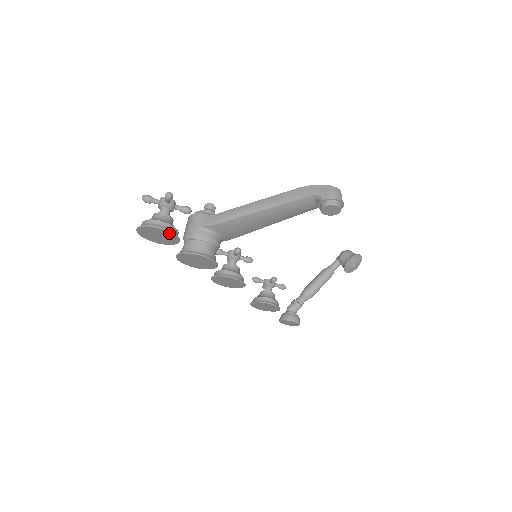
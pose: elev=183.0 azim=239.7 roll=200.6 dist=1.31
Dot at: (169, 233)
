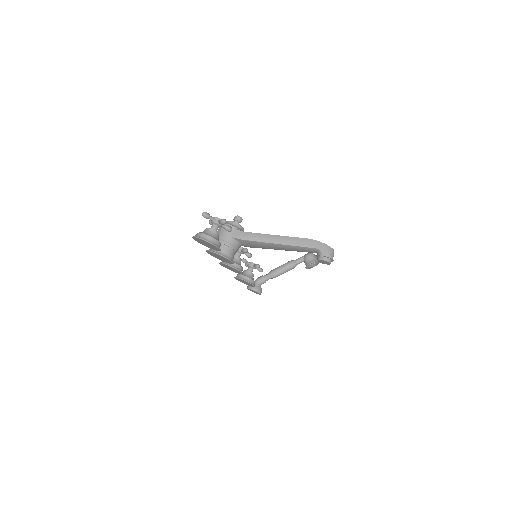
Dot at: (216, 247)
